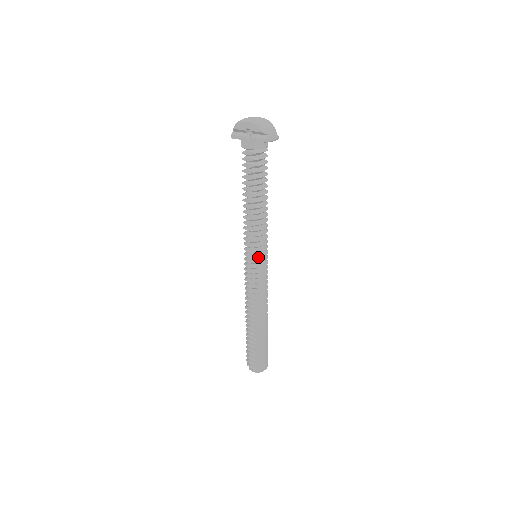
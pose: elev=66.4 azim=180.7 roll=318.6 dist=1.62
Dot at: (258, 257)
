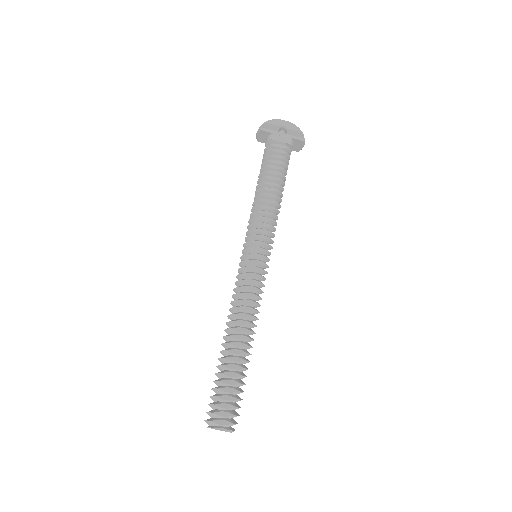
Dot at: occluded
